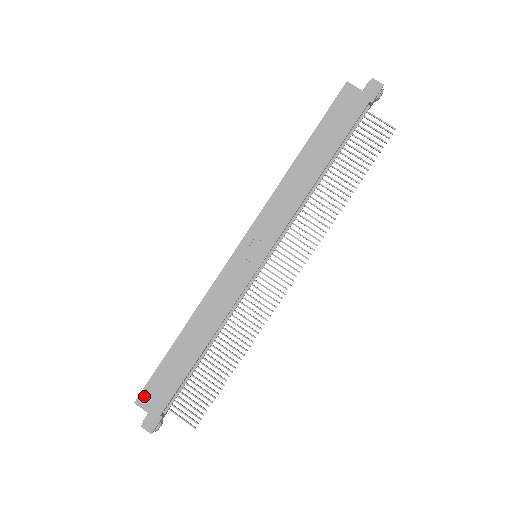
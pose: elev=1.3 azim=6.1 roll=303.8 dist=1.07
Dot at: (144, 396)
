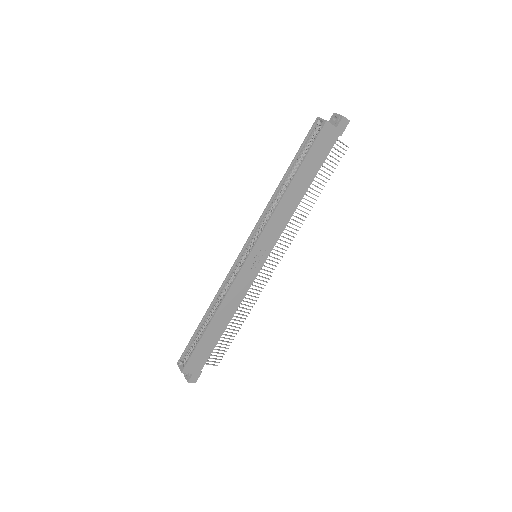
Dot at: (188, 366)
